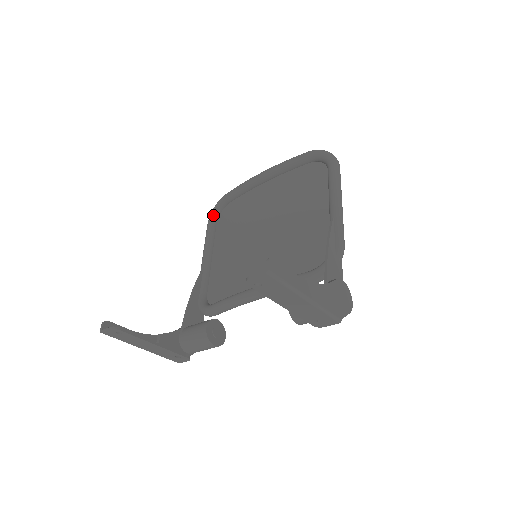
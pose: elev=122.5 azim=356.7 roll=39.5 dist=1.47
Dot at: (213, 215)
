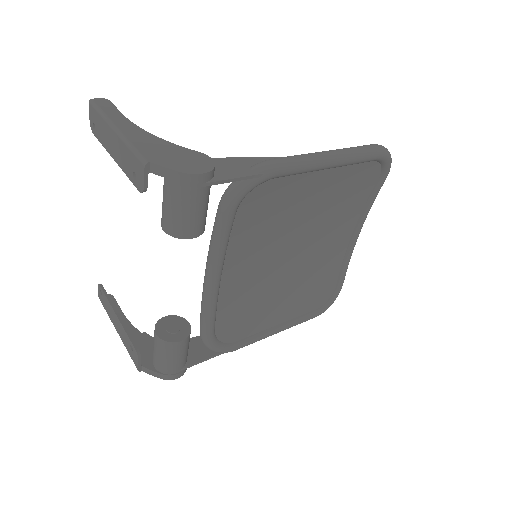
Dot at: occluded
